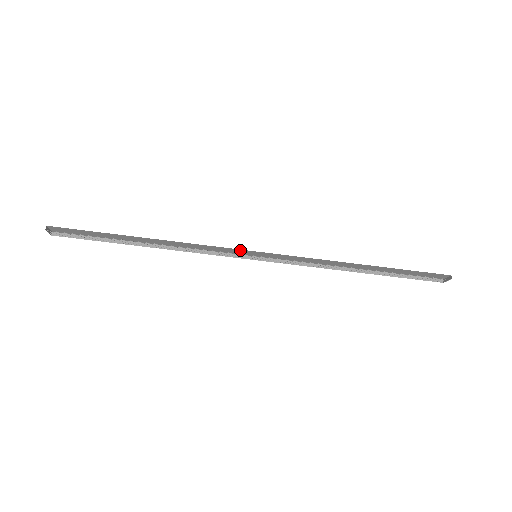
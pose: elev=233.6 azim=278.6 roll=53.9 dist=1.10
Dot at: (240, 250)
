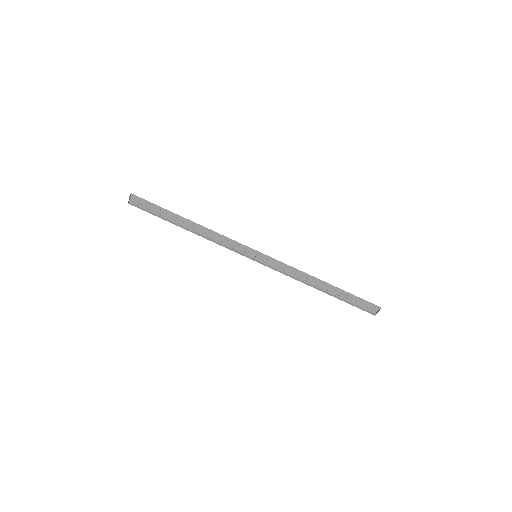
Dot at: (247, 248)
